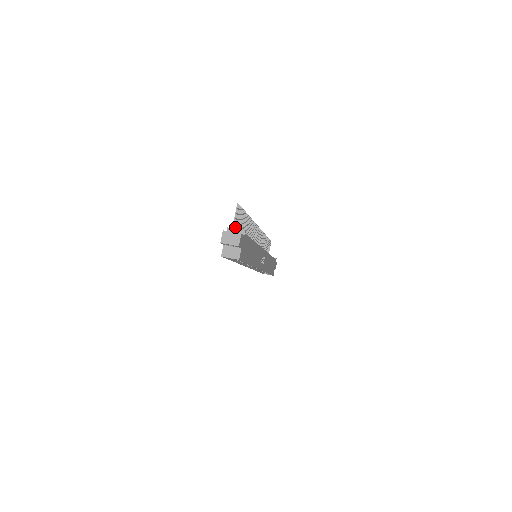
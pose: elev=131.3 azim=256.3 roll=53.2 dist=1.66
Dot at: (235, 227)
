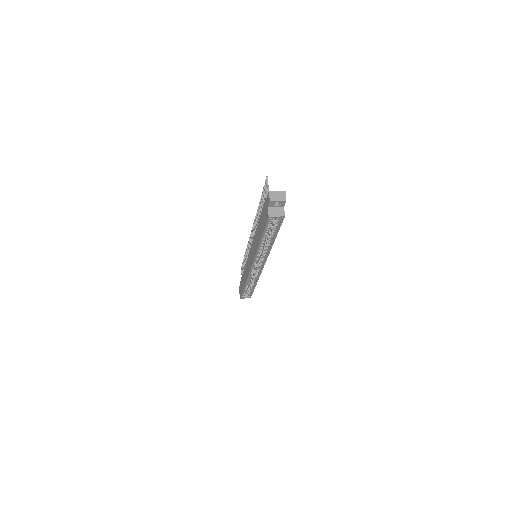
Dot at: occluded
